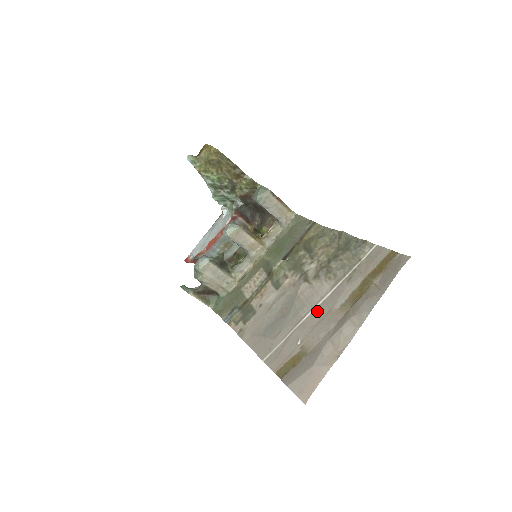
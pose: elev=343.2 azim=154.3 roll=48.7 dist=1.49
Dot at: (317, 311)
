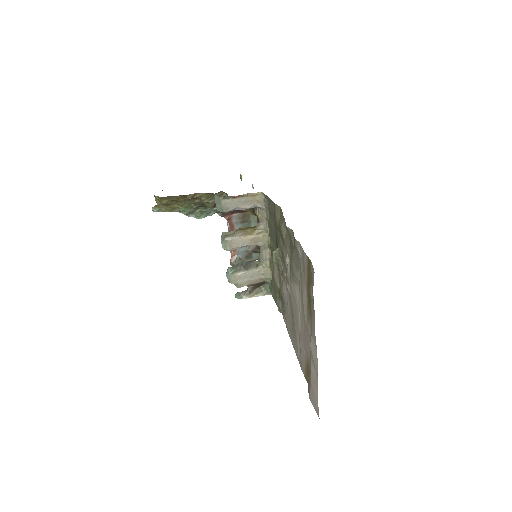
Dot at: (301, 319)
